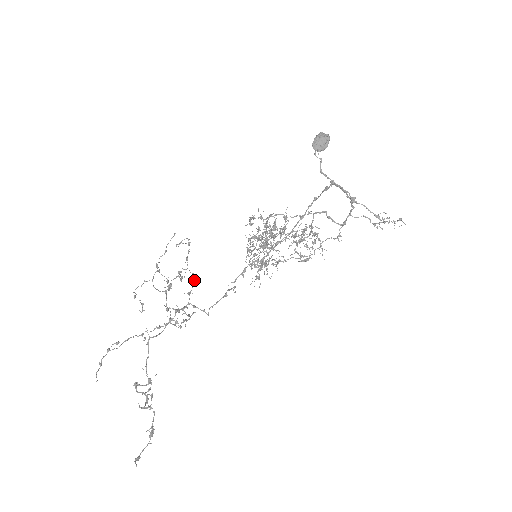
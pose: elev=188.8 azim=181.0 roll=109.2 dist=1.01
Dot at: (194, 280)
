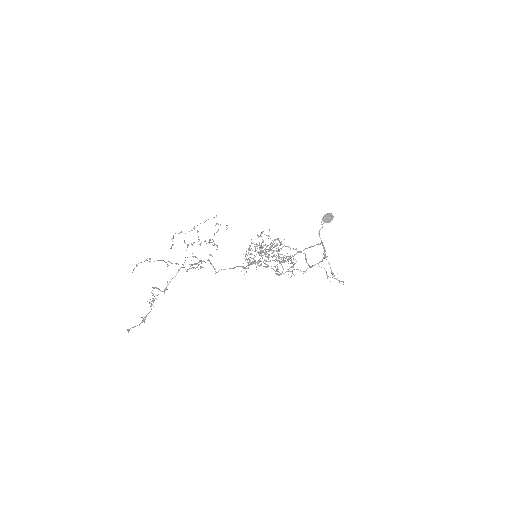
Dot at: (216, 249)
